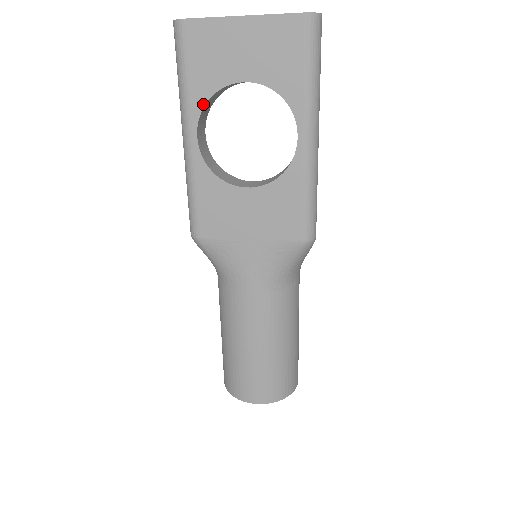
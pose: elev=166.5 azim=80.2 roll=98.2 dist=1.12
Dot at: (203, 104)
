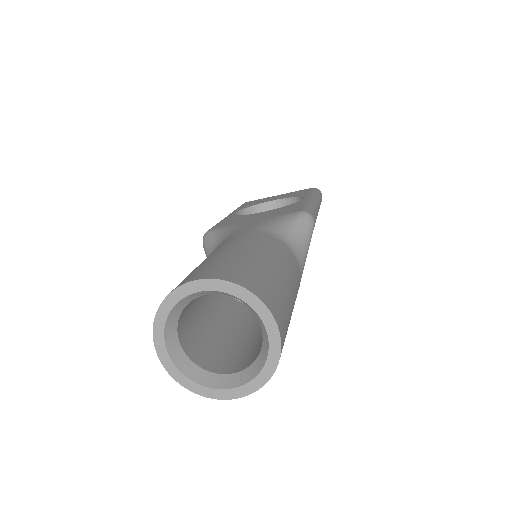
Dot at: (245, 208)
